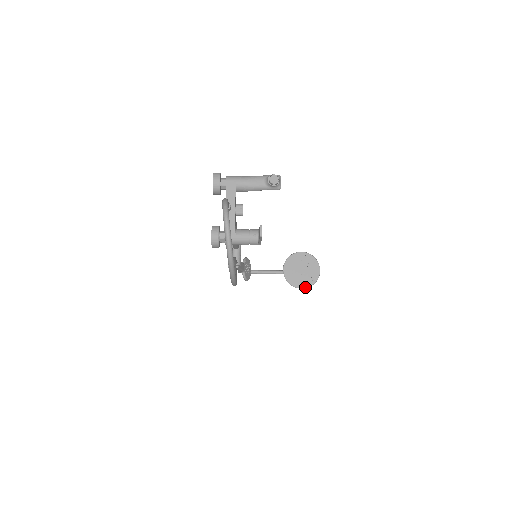
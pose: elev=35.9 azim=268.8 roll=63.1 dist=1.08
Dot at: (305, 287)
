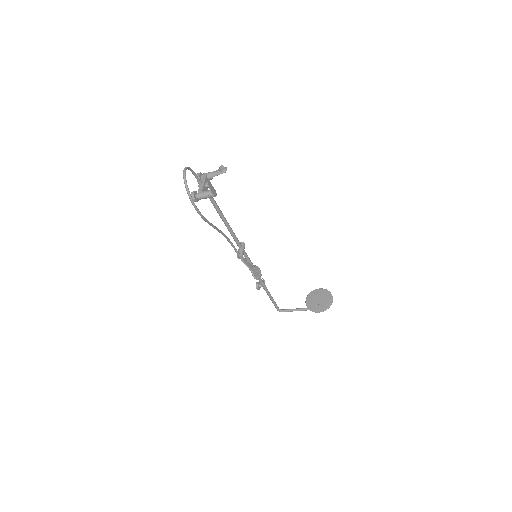
Dot at: (321, 311)
